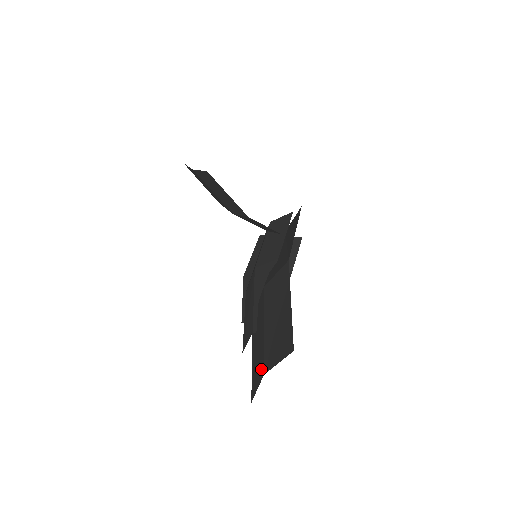
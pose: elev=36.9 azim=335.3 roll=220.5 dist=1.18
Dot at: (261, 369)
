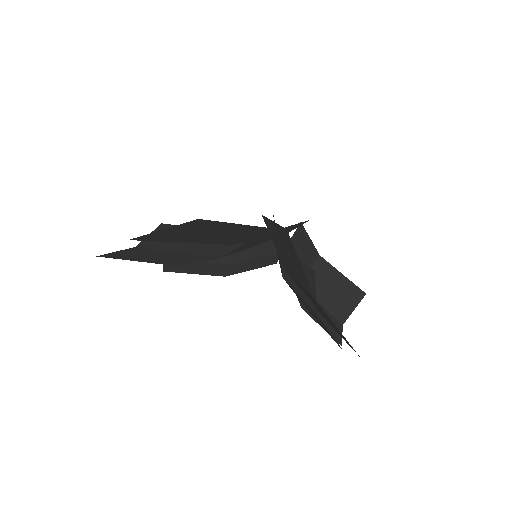
Dot at: occluded
